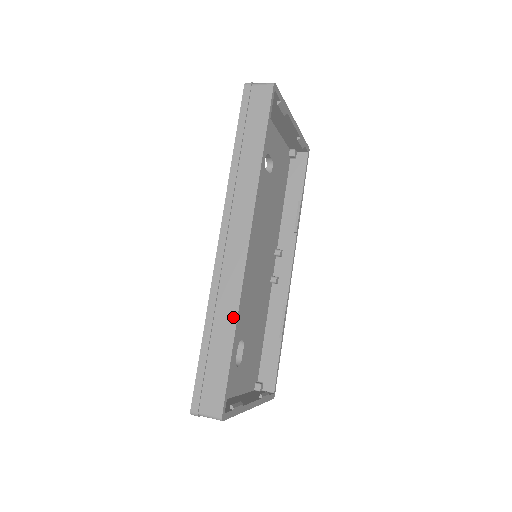
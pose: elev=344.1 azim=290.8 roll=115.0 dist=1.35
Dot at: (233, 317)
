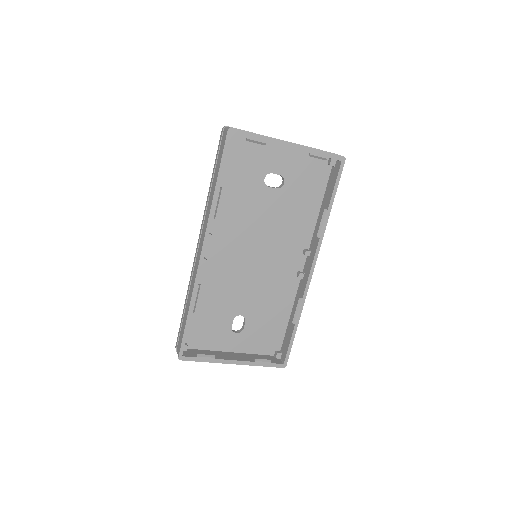
Dot at: (190, 299)
